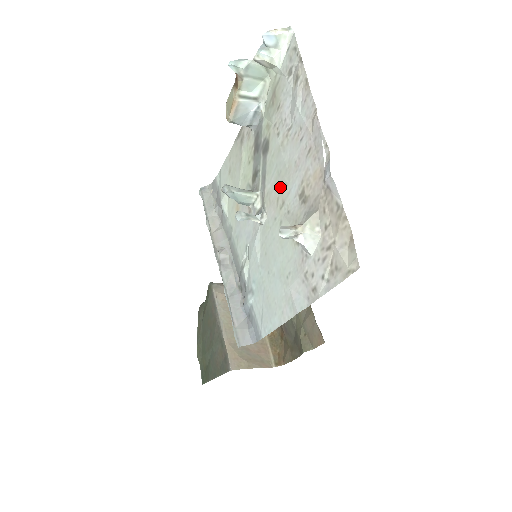
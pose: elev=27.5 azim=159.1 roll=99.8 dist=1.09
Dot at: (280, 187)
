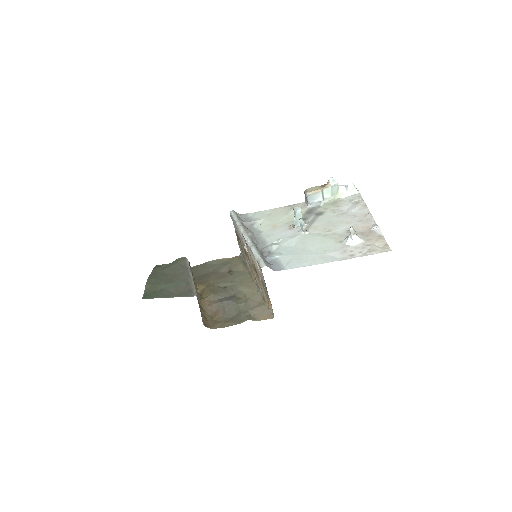
Dot at: (330, 226)
